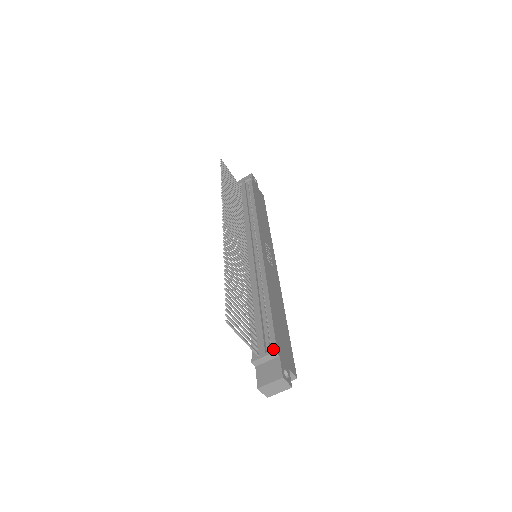
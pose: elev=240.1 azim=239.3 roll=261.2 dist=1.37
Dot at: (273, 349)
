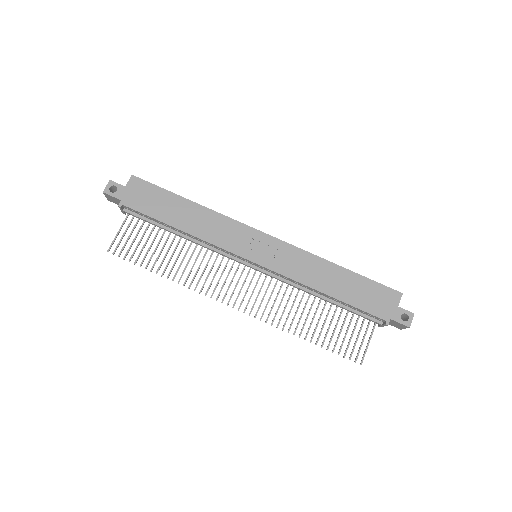
Dot at: (385, 325)
